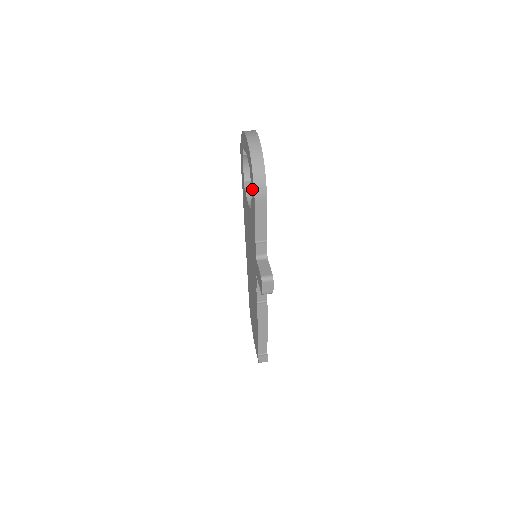
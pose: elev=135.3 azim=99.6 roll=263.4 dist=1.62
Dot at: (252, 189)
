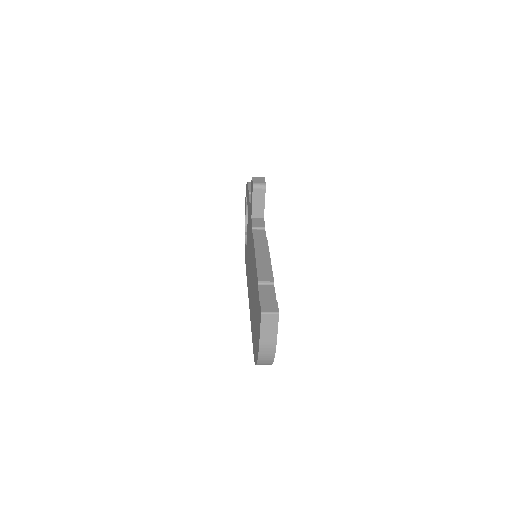
Dot at: occluded
